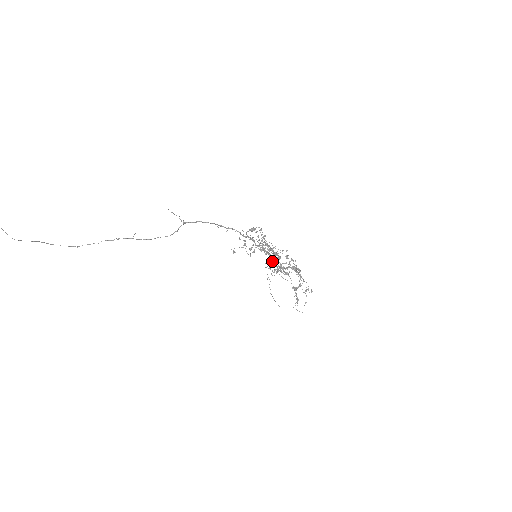
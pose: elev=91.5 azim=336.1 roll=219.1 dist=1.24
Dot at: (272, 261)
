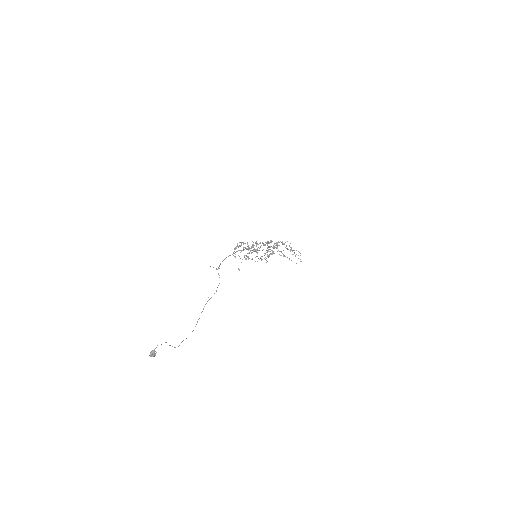
Dot at: occluded
